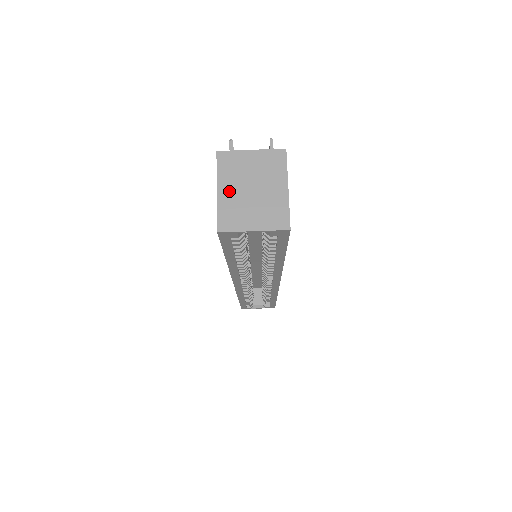
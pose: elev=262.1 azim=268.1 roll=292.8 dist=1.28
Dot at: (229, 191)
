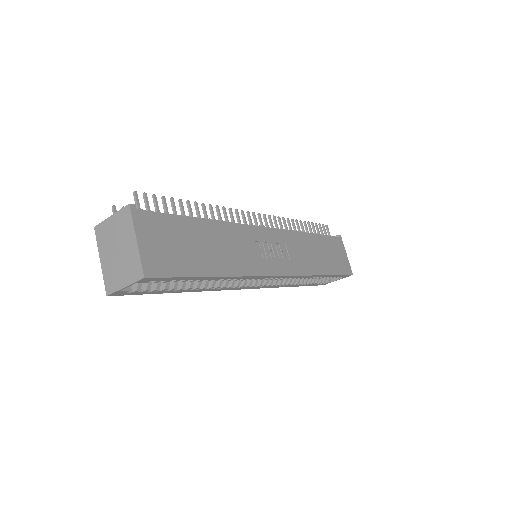
Dot at: (106, 258)
